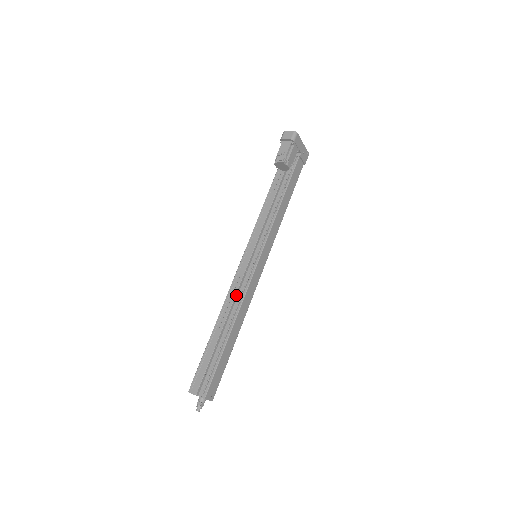
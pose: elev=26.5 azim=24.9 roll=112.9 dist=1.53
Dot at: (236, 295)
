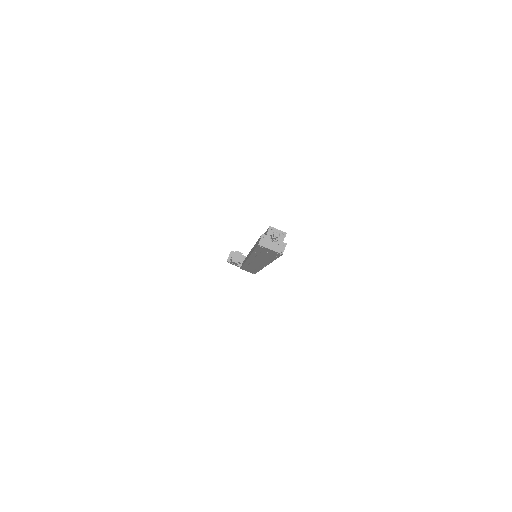
Dot at: occluded
